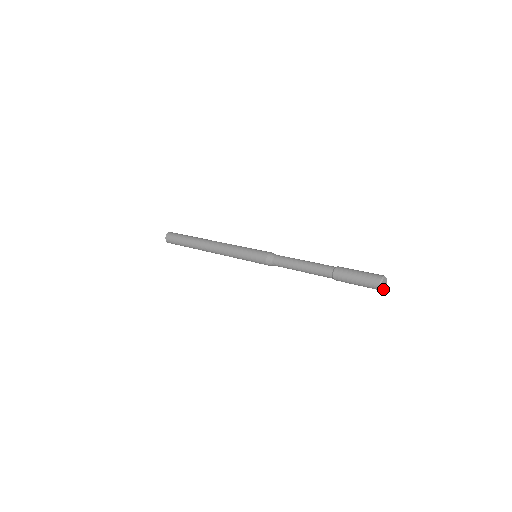
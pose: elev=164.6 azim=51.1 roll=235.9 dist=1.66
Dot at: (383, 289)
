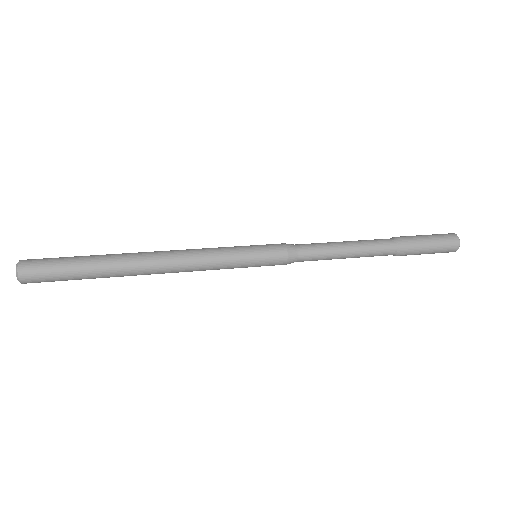
Dot at: occluded
